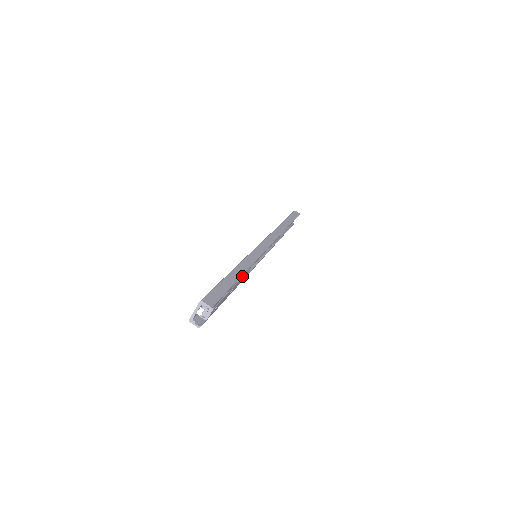
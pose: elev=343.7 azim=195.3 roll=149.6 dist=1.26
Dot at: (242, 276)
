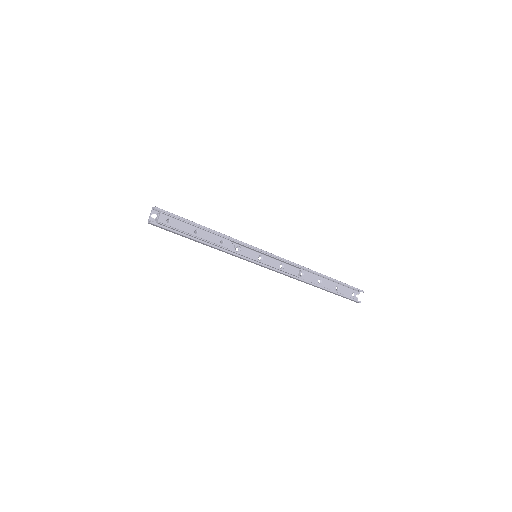
Dot at: (213, 232)
